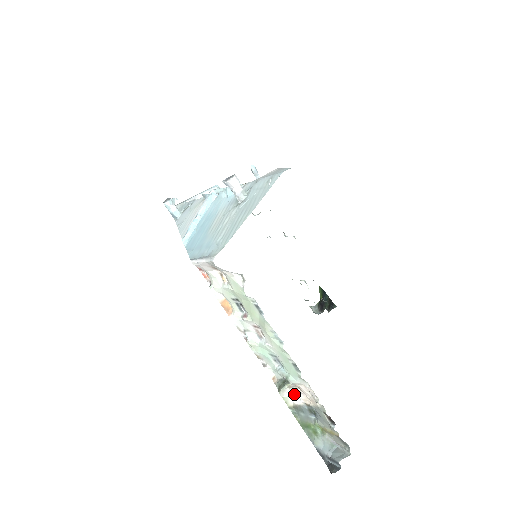
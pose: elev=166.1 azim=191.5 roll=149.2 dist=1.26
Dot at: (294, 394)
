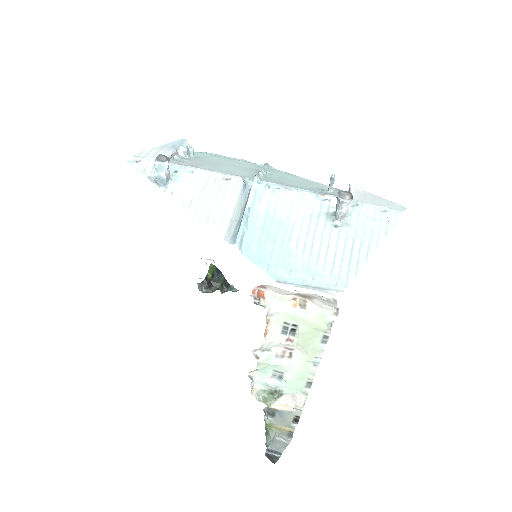
Dot at: occluded
